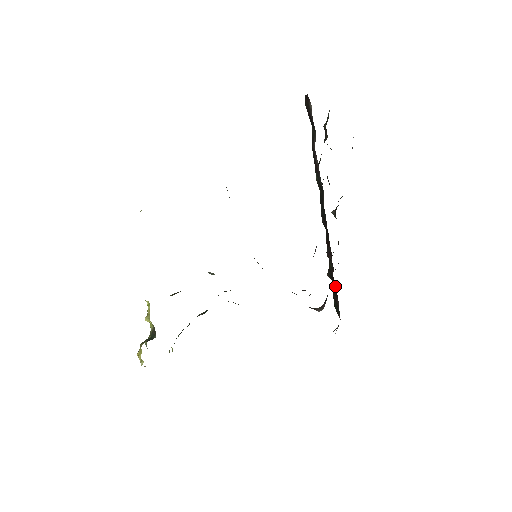
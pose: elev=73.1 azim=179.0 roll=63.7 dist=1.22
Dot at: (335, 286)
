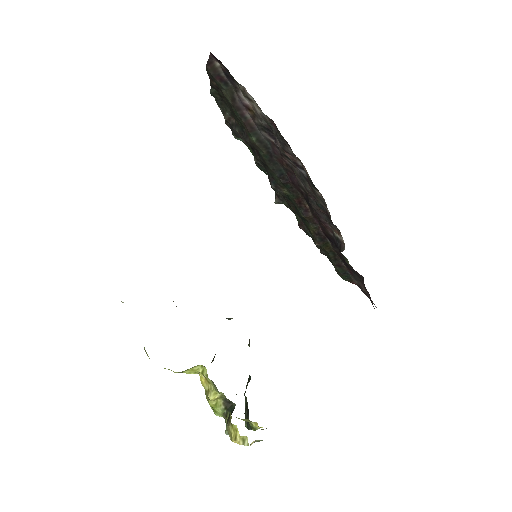
Dot at: (330, 245)
